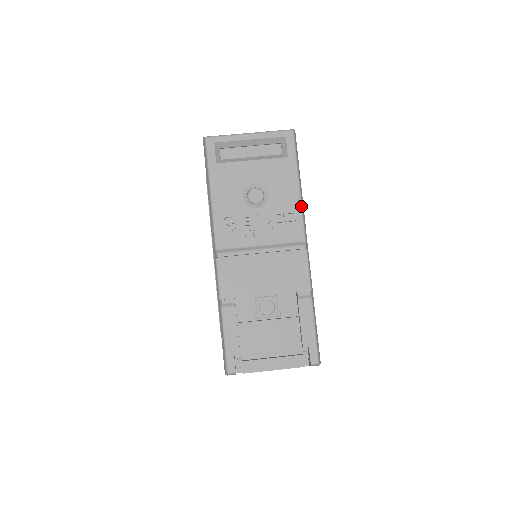
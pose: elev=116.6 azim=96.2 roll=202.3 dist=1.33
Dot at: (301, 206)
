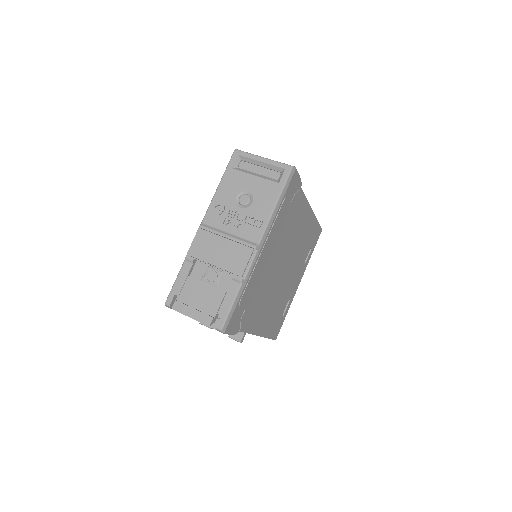
Dot at: (269, 219)
